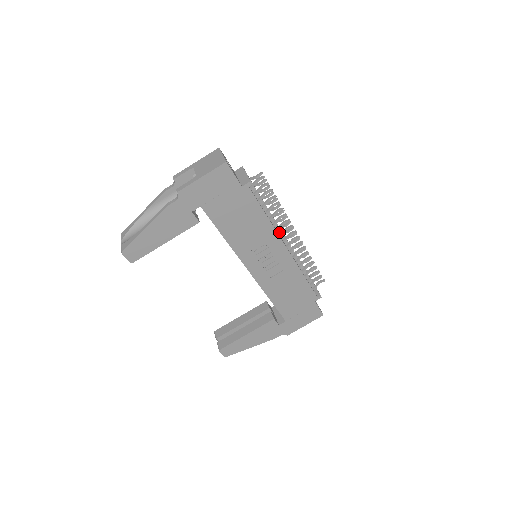
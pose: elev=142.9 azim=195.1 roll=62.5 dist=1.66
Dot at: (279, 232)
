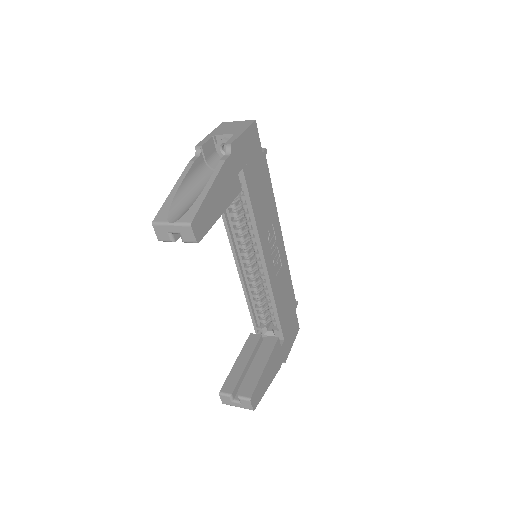
Dot at: occluded
